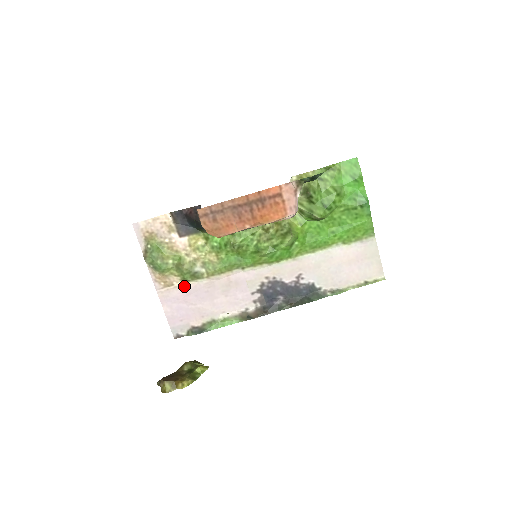
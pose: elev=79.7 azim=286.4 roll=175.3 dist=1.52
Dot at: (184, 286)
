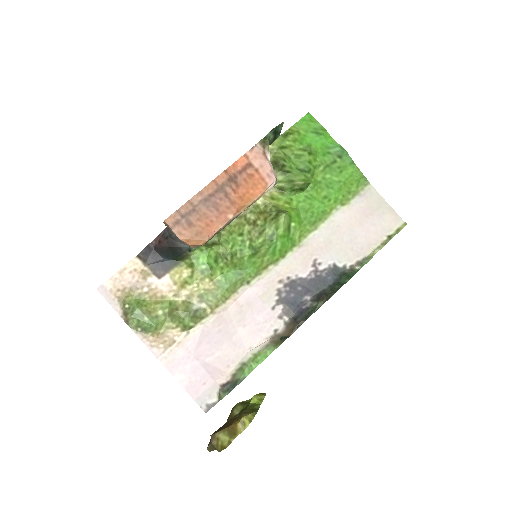
Dot at: (189, 337)
